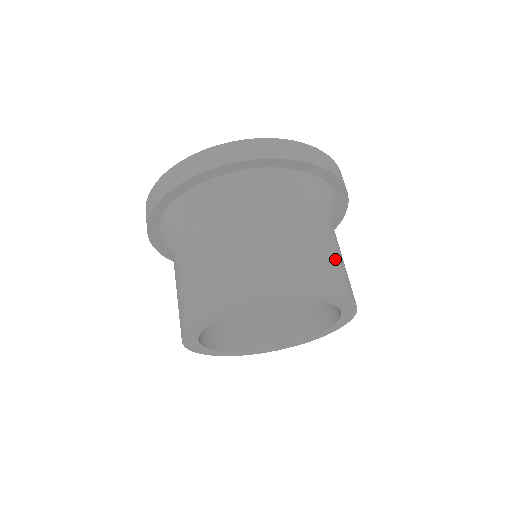
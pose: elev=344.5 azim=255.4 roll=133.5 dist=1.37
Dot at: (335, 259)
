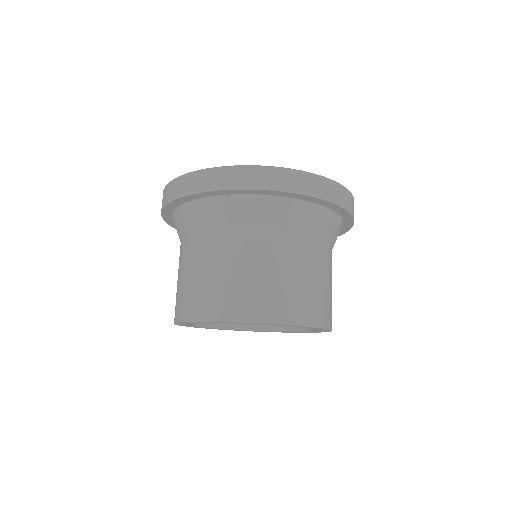
Dot at: (307, 287)
